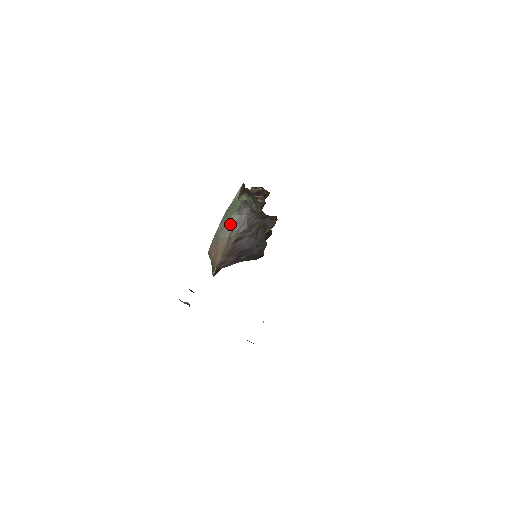
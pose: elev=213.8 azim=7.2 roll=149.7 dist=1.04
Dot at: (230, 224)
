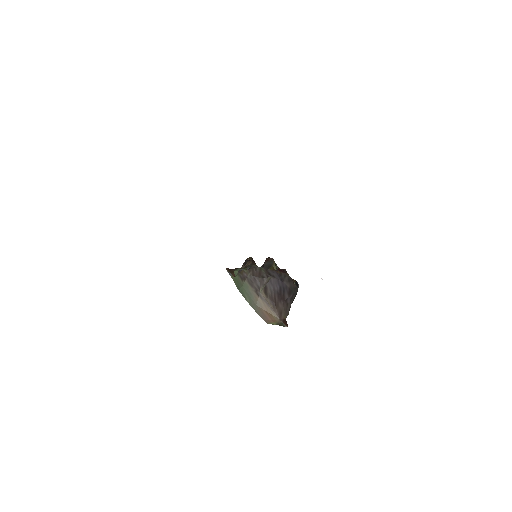
Dot at: (249, 291)
